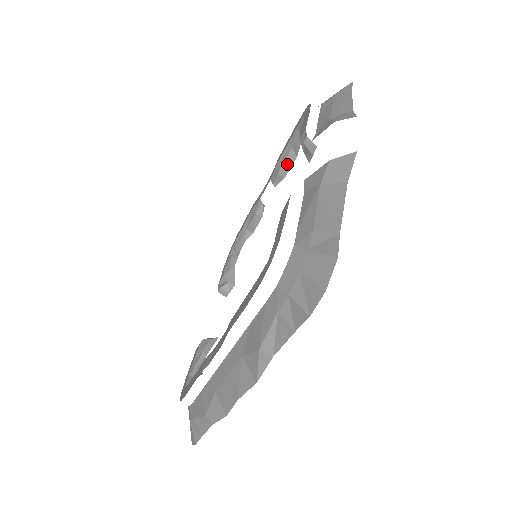
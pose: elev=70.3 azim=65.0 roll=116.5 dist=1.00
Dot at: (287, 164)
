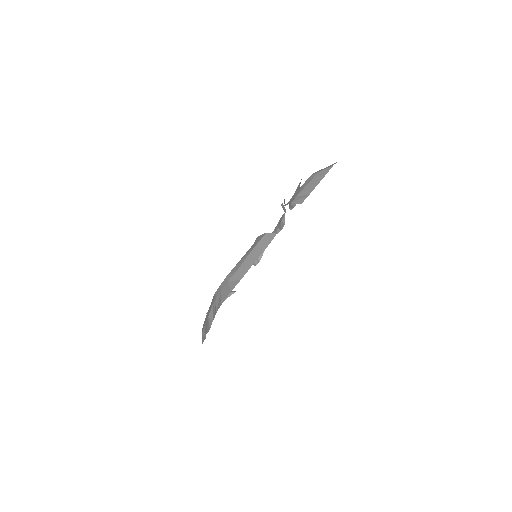
Dot at: occluded
